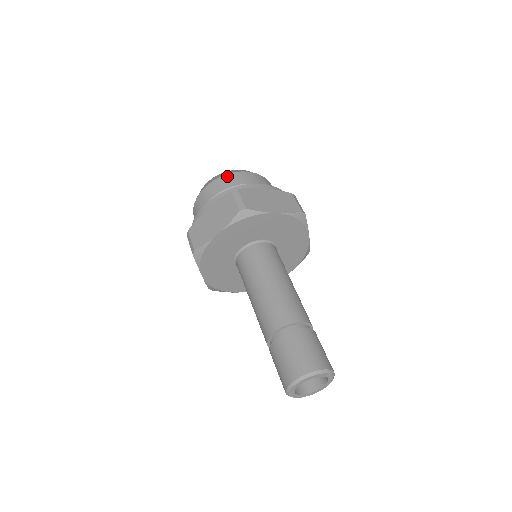
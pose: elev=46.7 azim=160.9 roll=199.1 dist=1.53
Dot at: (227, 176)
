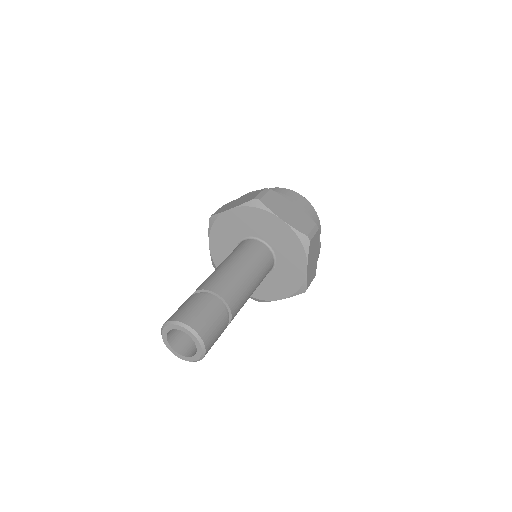
Dot at: occluded
